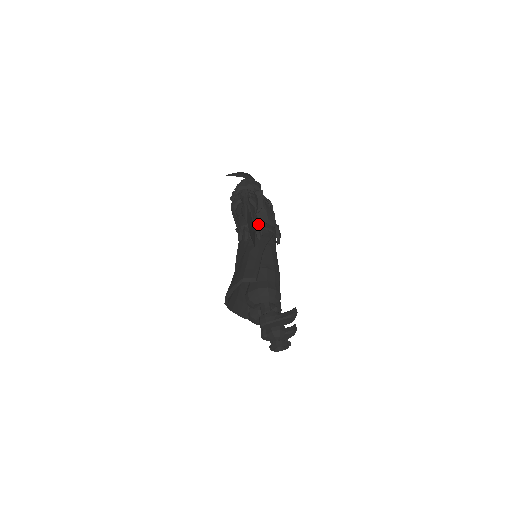
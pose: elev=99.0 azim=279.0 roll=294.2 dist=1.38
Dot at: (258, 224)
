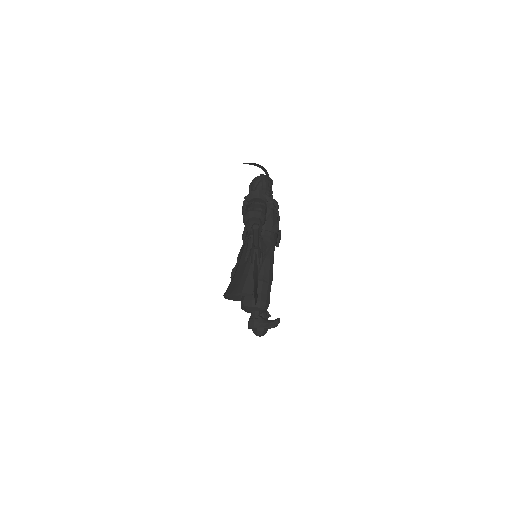
Dot at: (262, 250)
